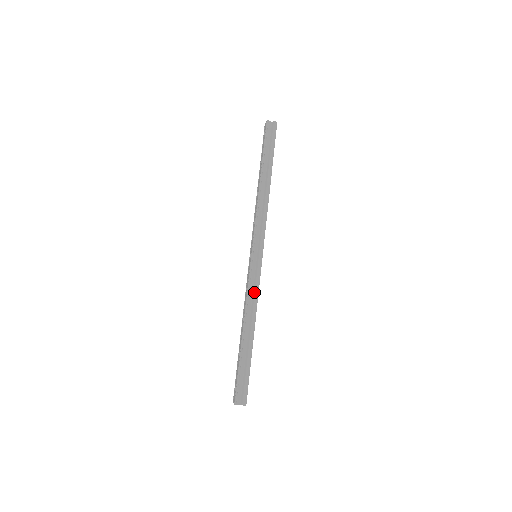
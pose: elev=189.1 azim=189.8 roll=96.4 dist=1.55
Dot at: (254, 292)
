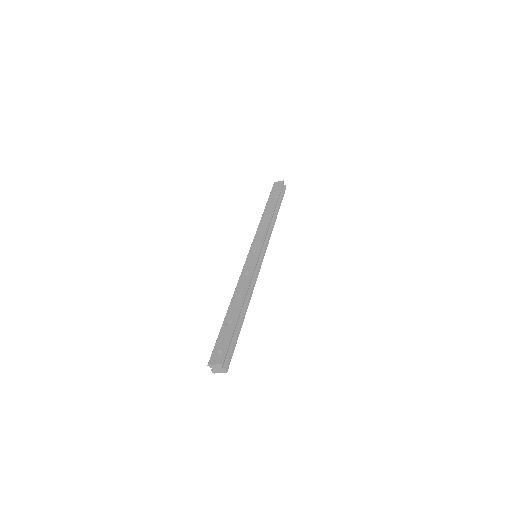
Dot at: (254, 280)
